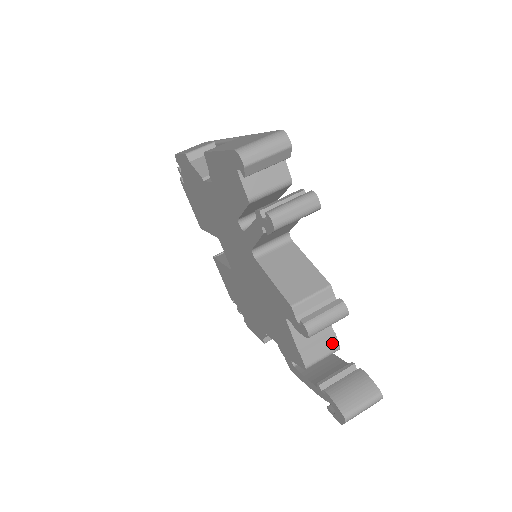
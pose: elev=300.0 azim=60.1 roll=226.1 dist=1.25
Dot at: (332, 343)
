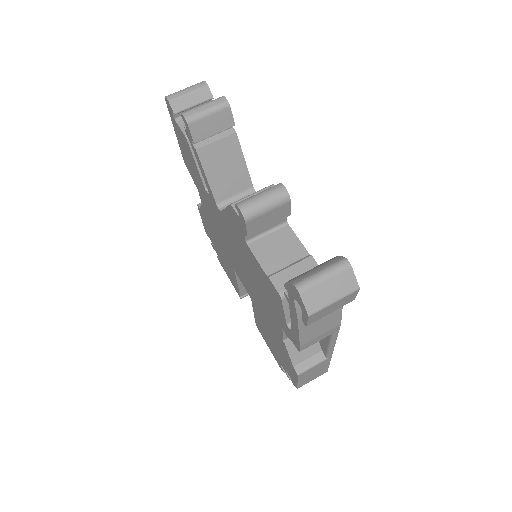
Dot at: (310, 266)
